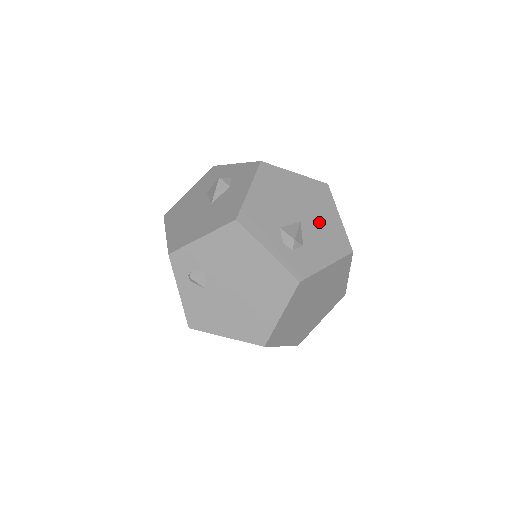
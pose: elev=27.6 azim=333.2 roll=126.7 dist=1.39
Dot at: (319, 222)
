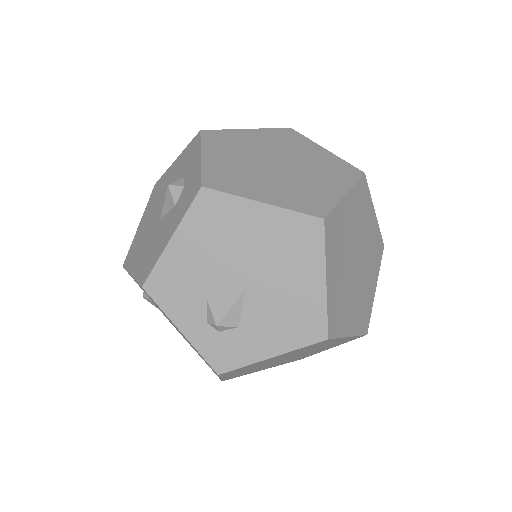
Dot at: (280, 290)
